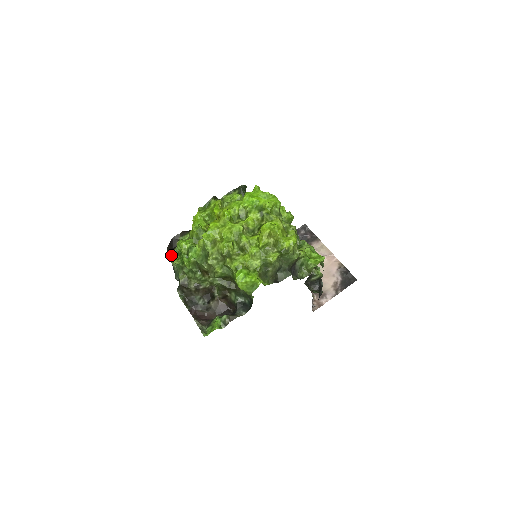
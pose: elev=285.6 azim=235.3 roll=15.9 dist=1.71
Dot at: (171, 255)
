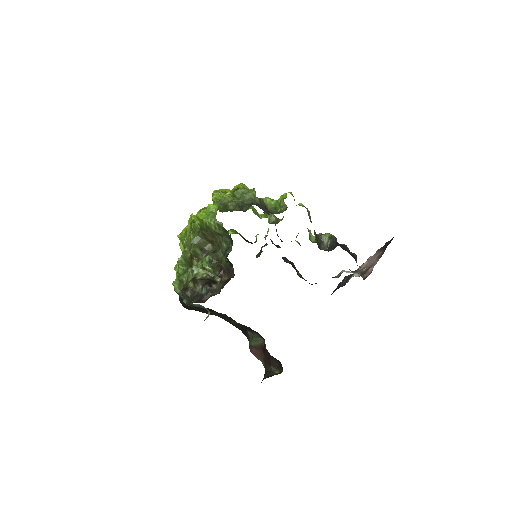
Dot at: occluded
